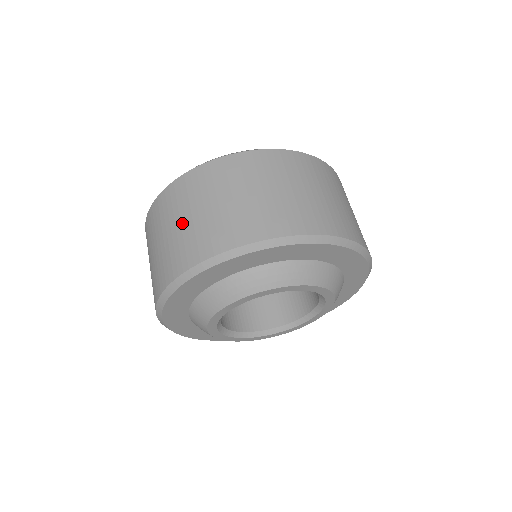
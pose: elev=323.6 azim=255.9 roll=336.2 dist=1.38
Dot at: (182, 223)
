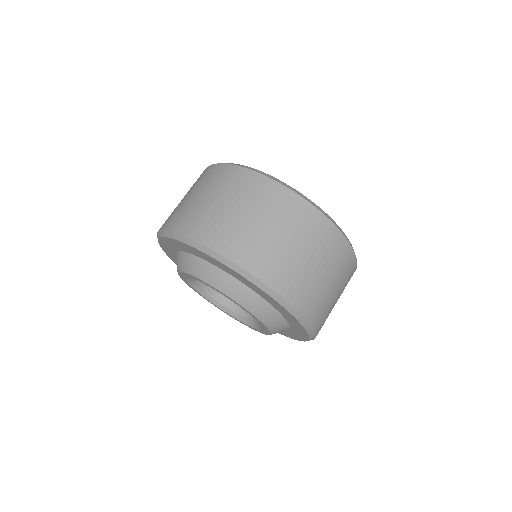
Dot at: (185, 198)
